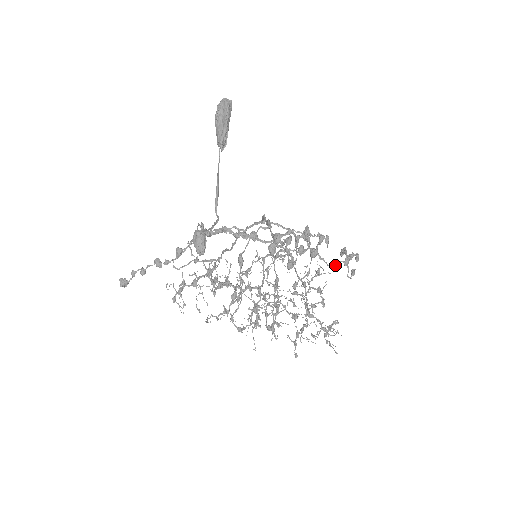
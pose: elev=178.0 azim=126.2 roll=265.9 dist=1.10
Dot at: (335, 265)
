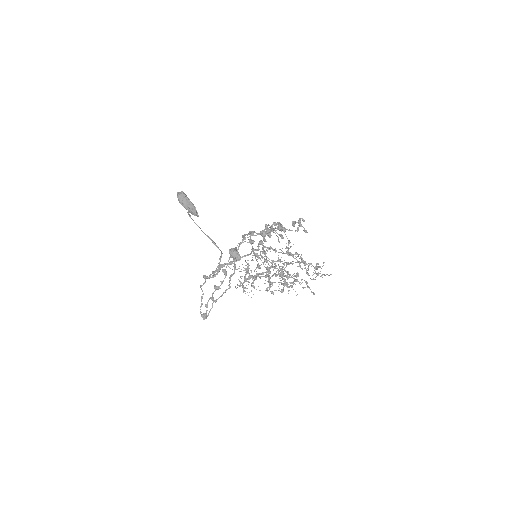
Dot at: (297, 229)
